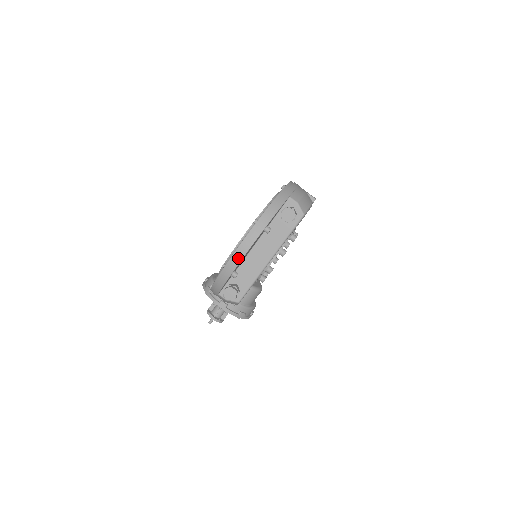
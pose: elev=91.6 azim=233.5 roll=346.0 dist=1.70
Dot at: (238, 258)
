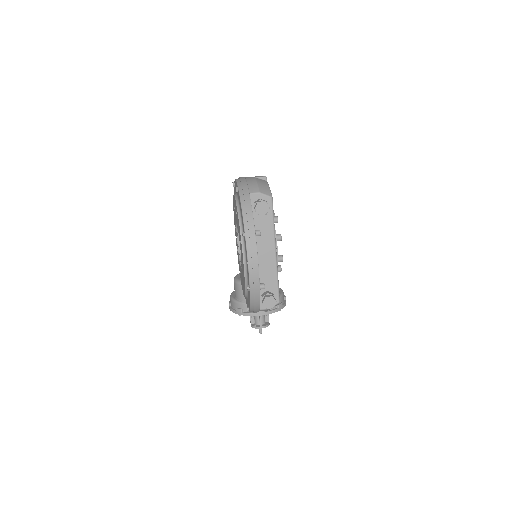
Dot at: (255, 273)
